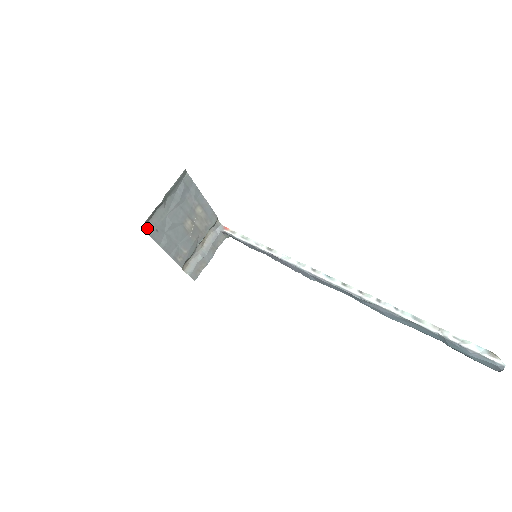
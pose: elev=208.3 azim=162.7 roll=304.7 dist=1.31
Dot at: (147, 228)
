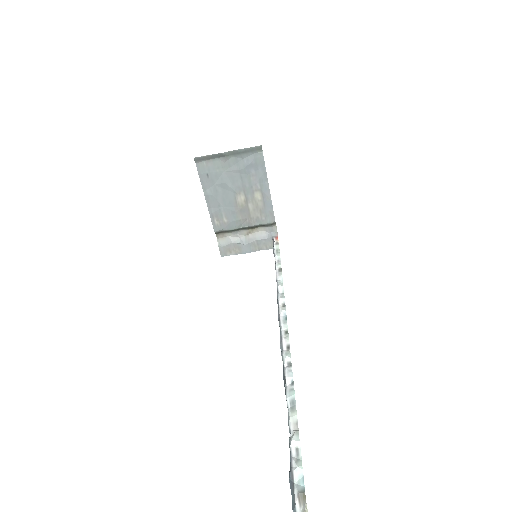
Dot at: (200, 165)
